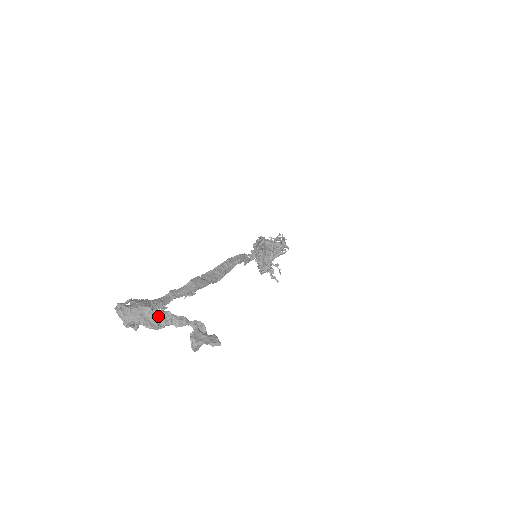
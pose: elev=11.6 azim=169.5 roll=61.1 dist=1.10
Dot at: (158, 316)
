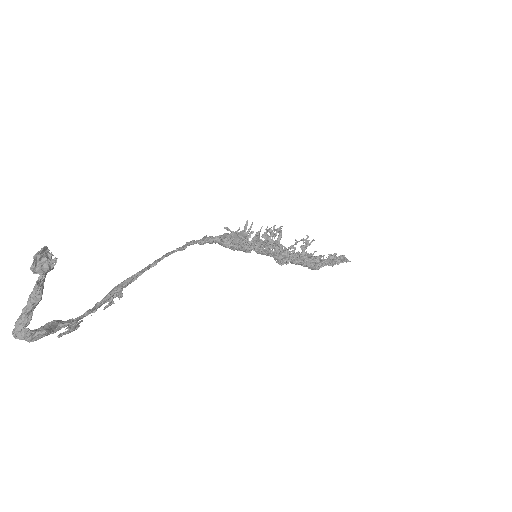
Dot at: (28, 301)
